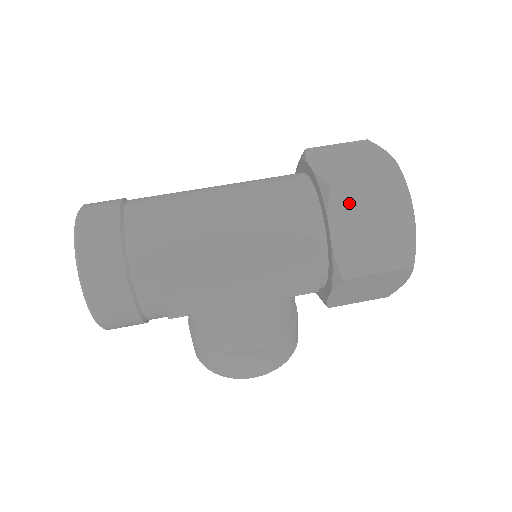
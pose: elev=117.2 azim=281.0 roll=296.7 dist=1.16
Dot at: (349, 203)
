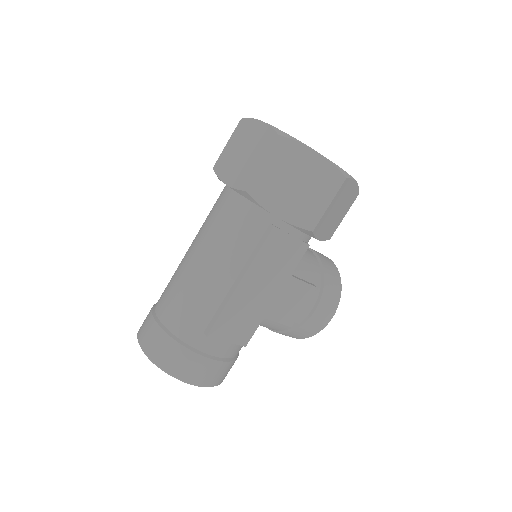
Dot at: (267, 188)
